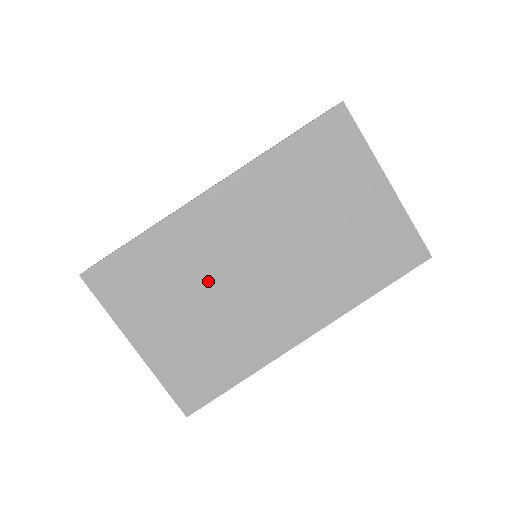
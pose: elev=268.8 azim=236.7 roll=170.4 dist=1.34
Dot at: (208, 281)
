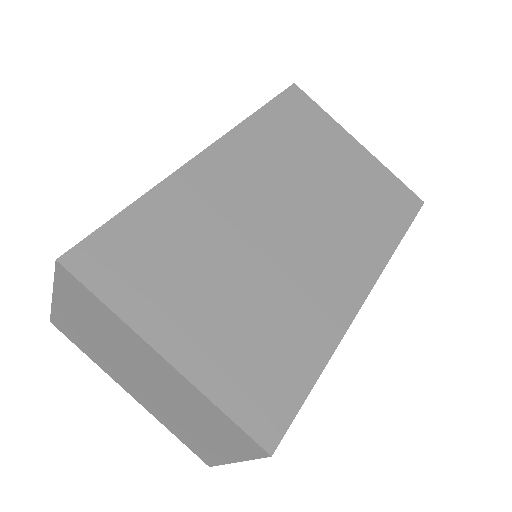
Dot at: (234, 247)
